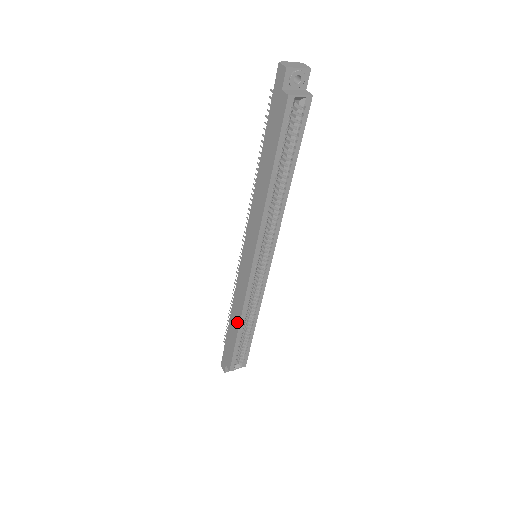
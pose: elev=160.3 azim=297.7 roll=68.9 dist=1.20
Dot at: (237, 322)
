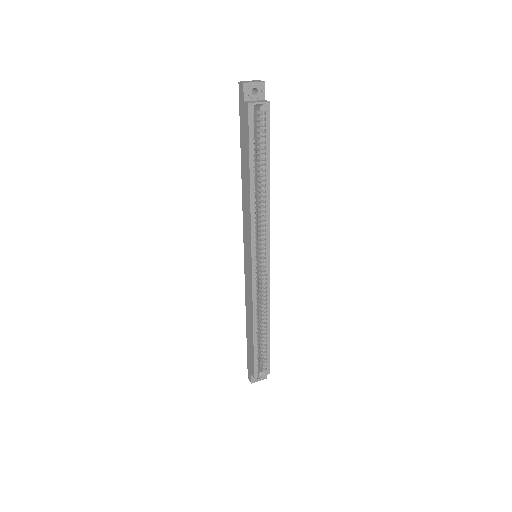
Dot at: (251, 324)
